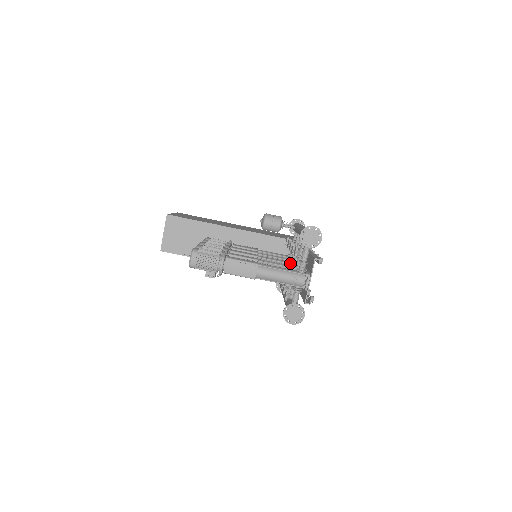
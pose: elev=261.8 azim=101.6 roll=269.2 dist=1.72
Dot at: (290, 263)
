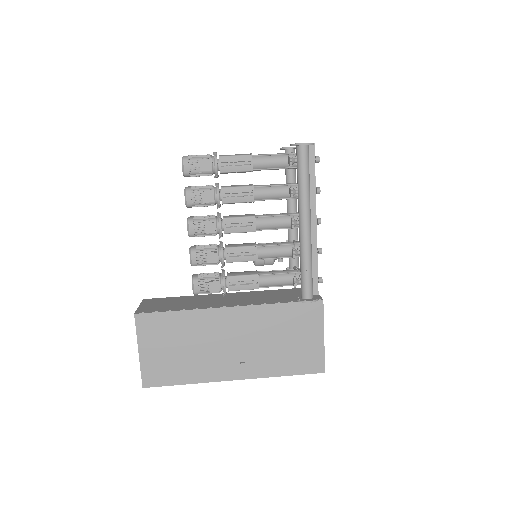
Dot at: occluded
